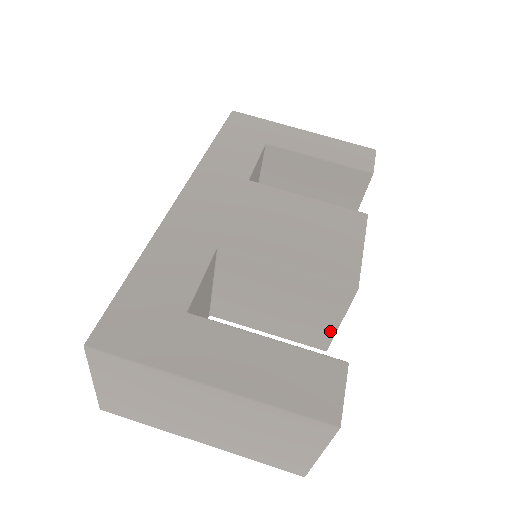
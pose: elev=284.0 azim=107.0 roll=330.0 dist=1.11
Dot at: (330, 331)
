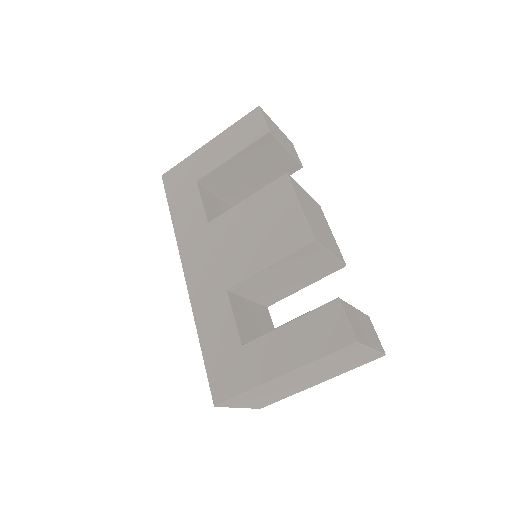
Dot at: (333, 260)
